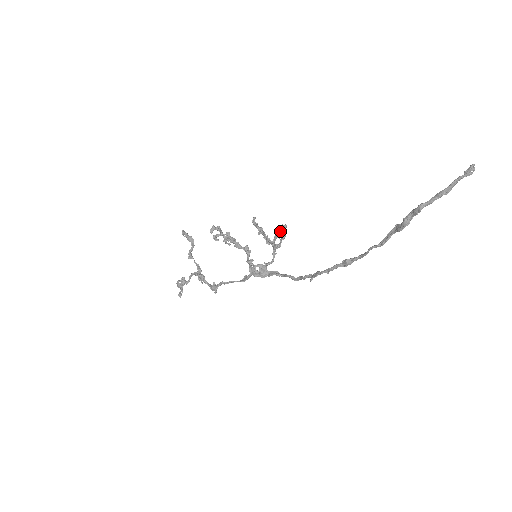
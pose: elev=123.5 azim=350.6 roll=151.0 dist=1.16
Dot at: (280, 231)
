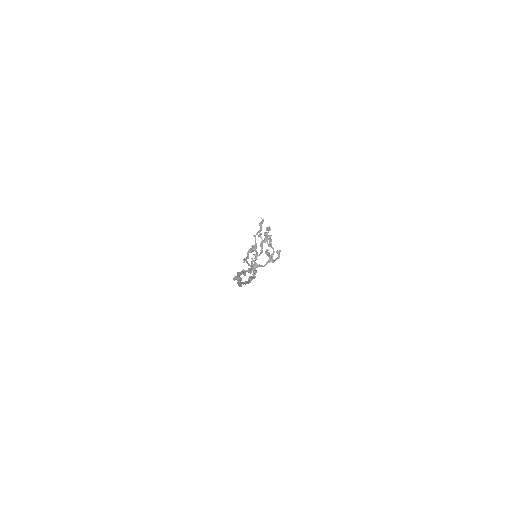
Dot at: (277, 253)
